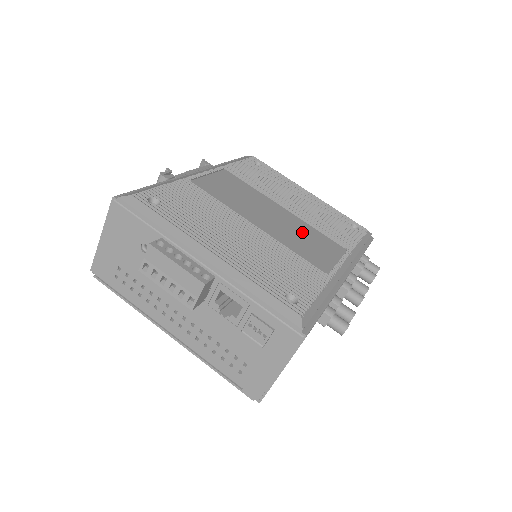
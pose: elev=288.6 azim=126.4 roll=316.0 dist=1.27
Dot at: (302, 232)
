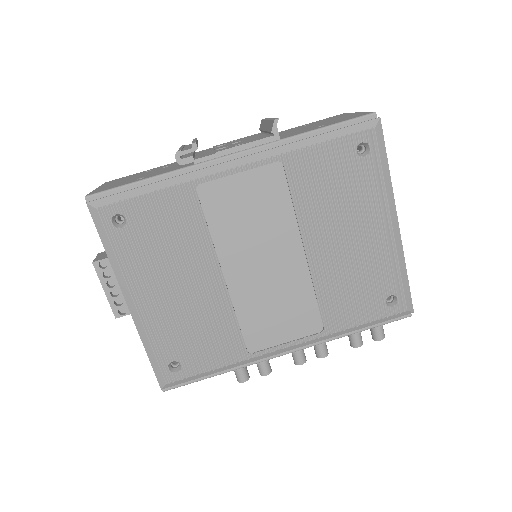
Dot at: (286, 294)
